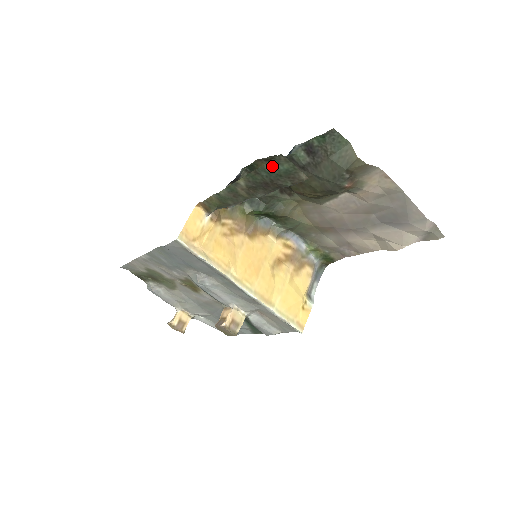
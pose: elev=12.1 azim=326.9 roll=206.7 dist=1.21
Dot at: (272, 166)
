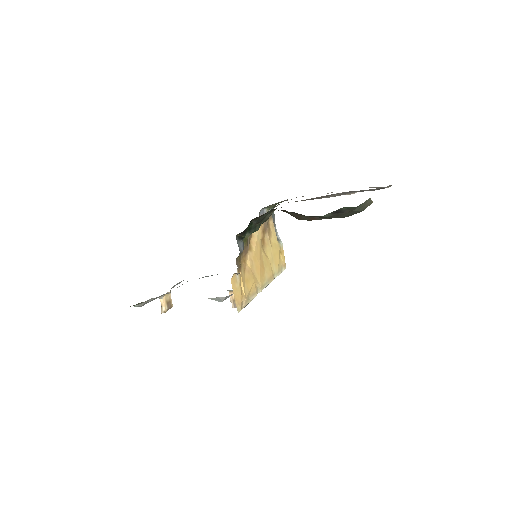
Dot at: occluded
